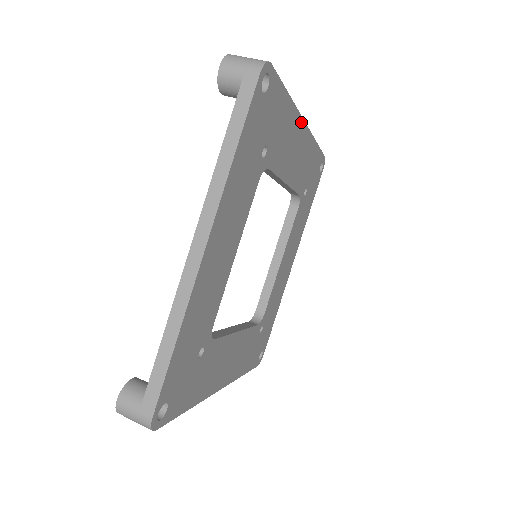
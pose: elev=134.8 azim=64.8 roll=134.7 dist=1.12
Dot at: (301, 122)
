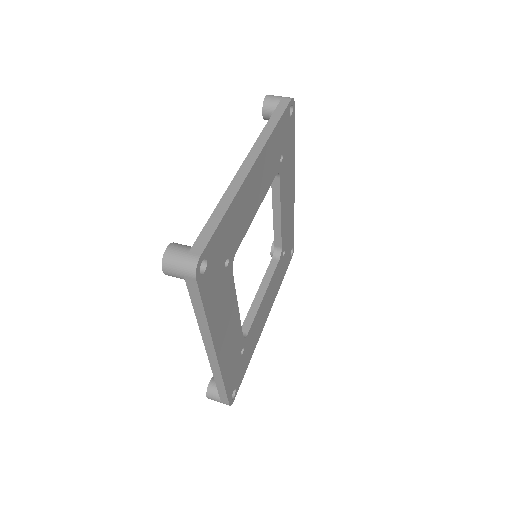
Dot at: (249, 176)
